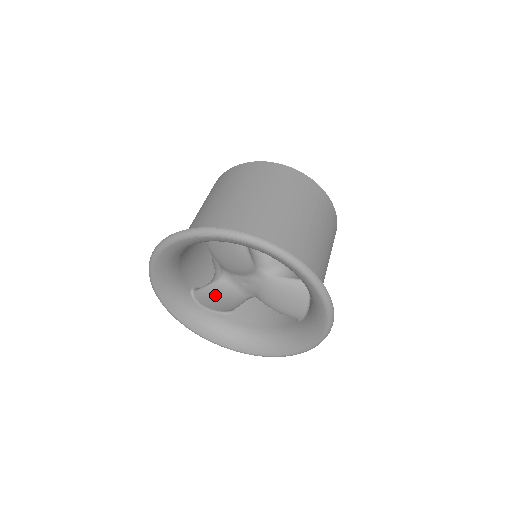
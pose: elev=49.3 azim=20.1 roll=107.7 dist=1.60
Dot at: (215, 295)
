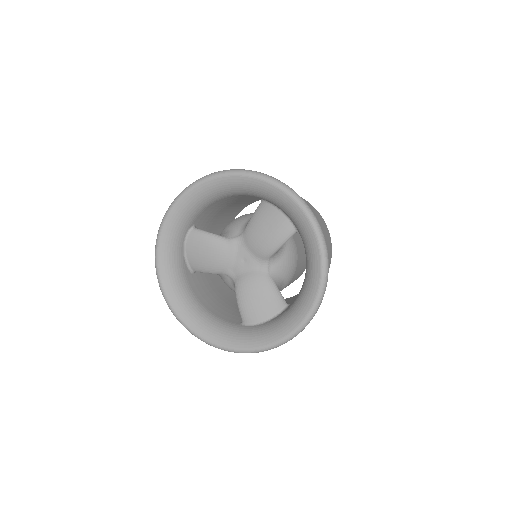
Dot at: (210, 246)
